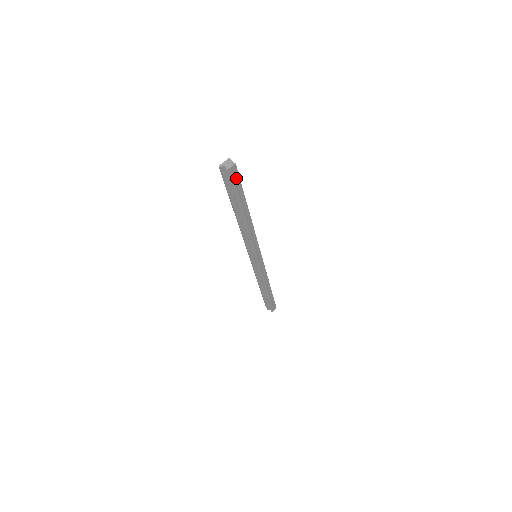
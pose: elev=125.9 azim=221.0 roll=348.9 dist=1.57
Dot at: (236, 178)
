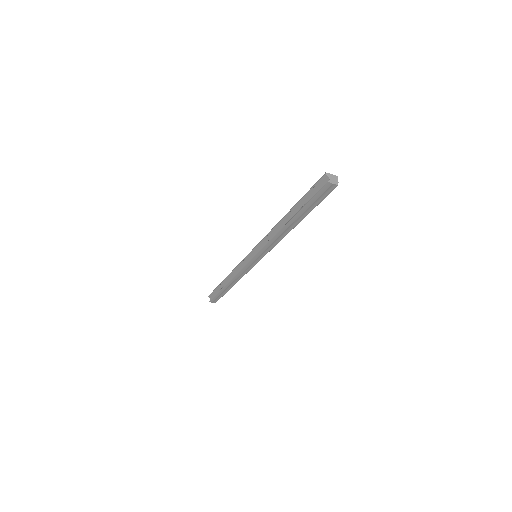
Dot at: (324, 194)
